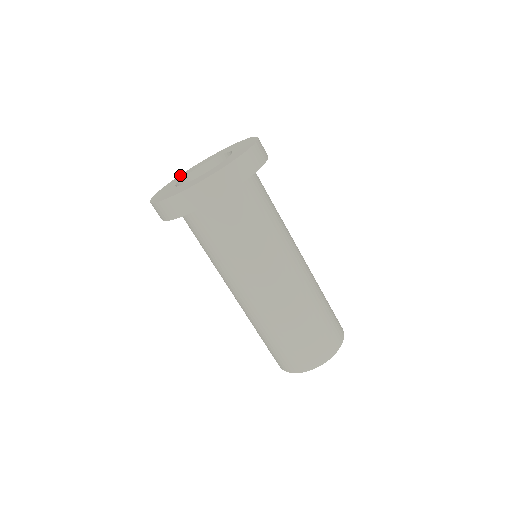
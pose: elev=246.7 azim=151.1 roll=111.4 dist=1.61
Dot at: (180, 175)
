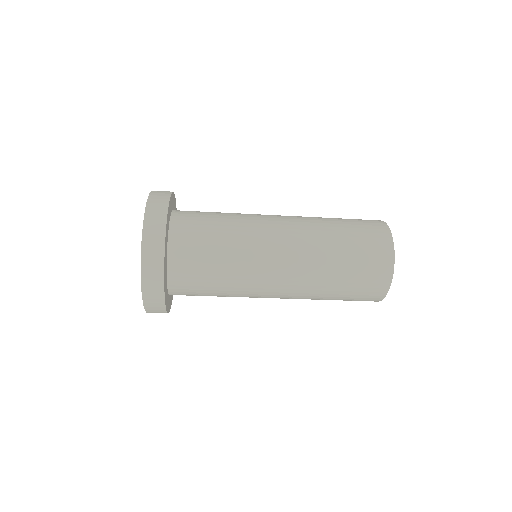
Dot at: occluded
